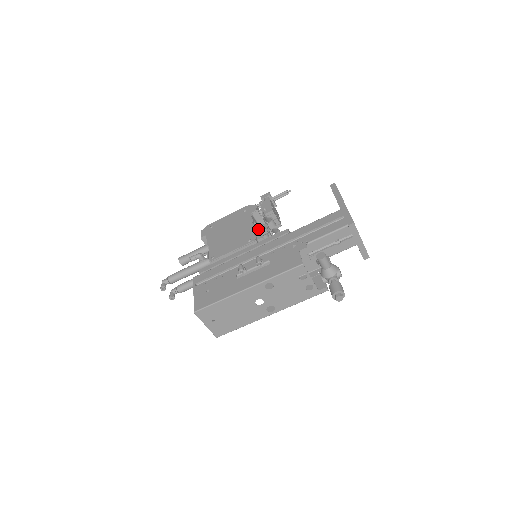
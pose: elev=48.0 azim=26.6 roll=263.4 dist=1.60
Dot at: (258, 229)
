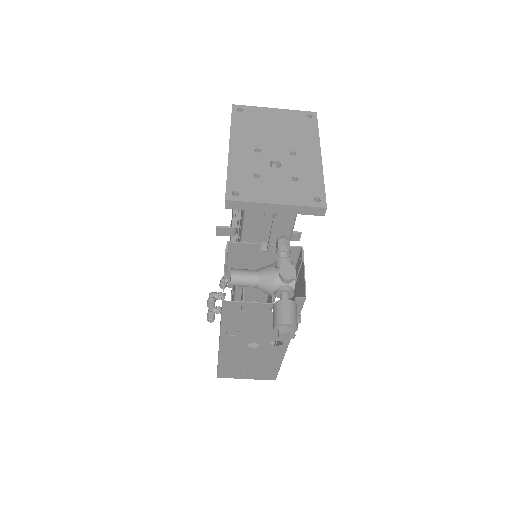
Dot at: (220, 234)
